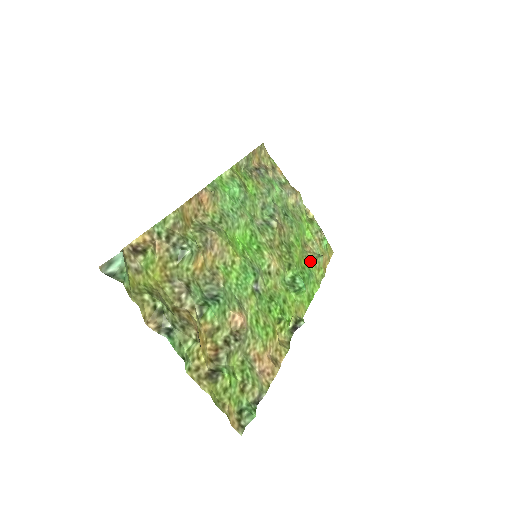
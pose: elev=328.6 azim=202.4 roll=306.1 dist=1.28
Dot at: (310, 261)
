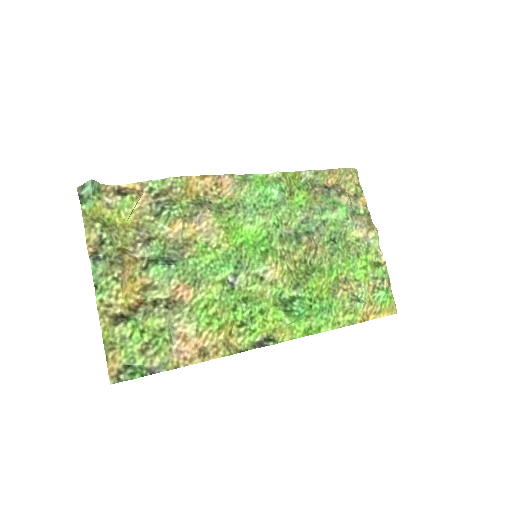
Dot at: (338, 298)
